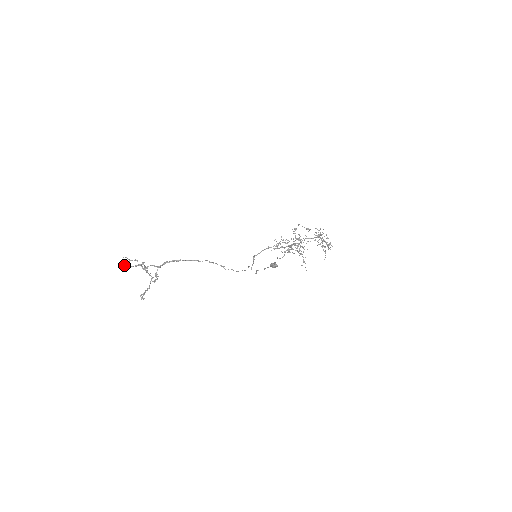
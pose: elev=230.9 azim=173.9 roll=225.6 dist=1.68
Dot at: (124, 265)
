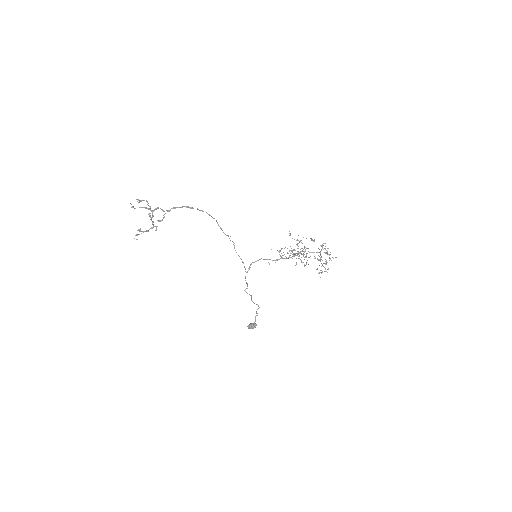
Dot at: (131, 207)
